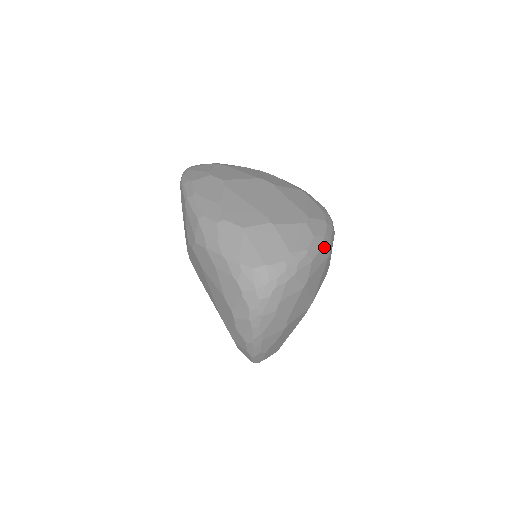
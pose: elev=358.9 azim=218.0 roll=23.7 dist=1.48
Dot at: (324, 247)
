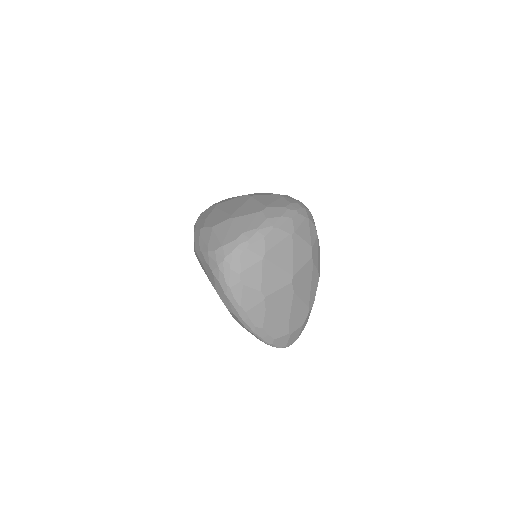
Dot at: (281, 226)
